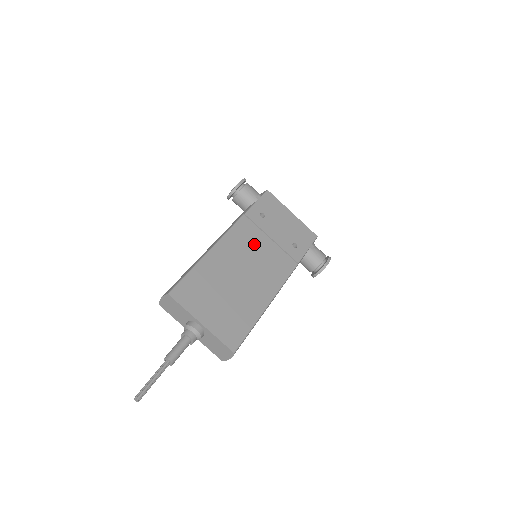
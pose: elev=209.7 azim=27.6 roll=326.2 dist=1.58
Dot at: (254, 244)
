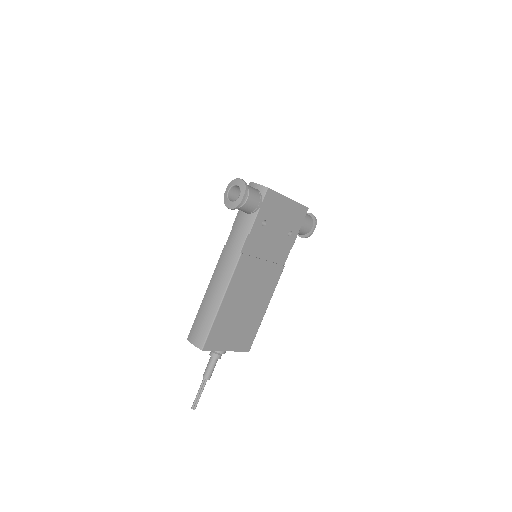
Dot at: (258, 259)
